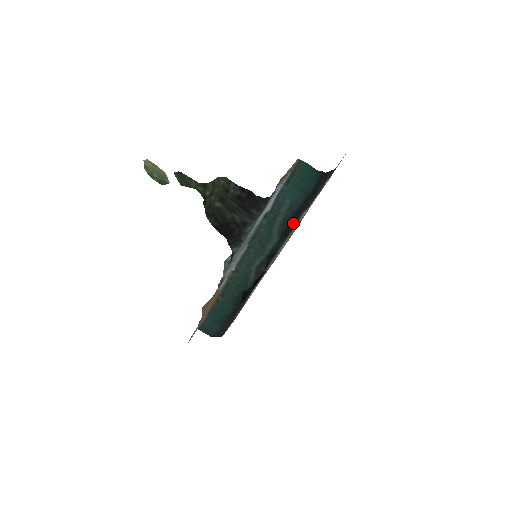
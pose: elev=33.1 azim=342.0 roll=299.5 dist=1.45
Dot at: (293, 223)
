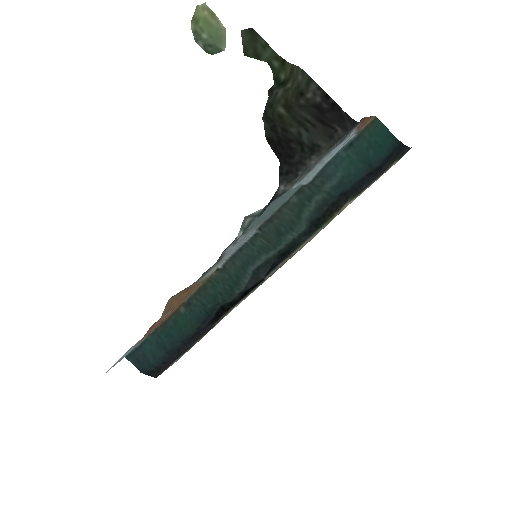
Dot at: (332, 210)
